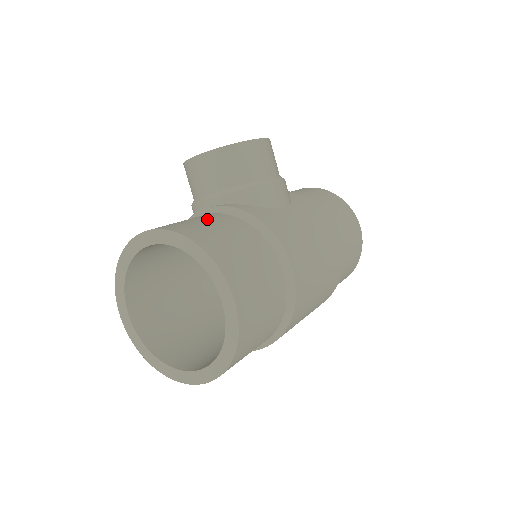
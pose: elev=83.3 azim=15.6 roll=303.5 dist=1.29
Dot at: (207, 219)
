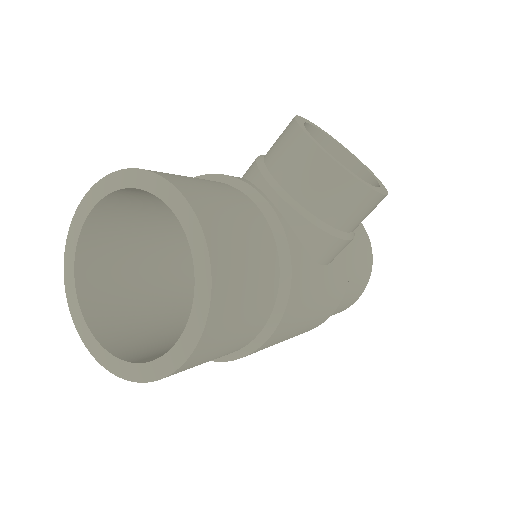
Dot at: (251, 232)
